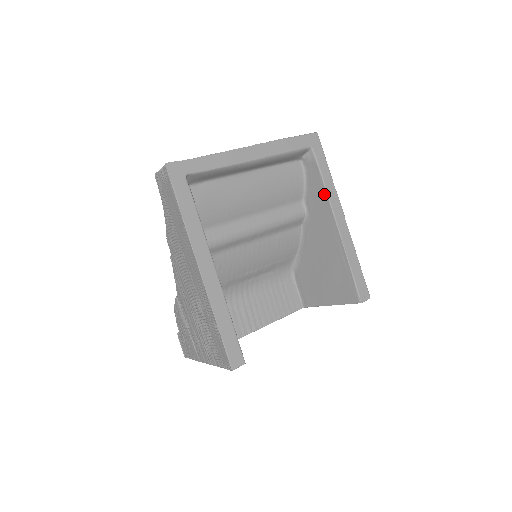
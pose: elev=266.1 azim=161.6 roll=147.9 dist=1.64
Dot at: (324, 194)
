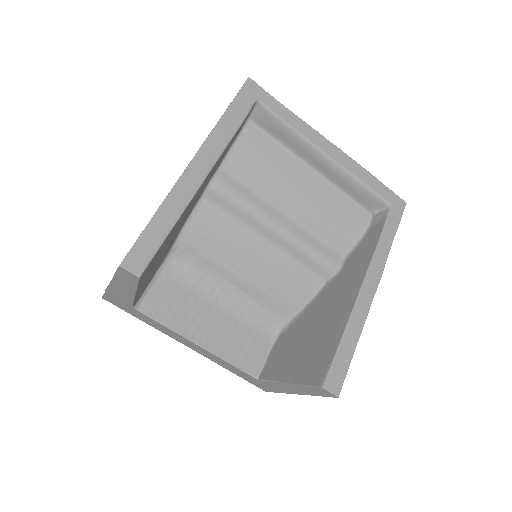
Dot at: (371, 252)
